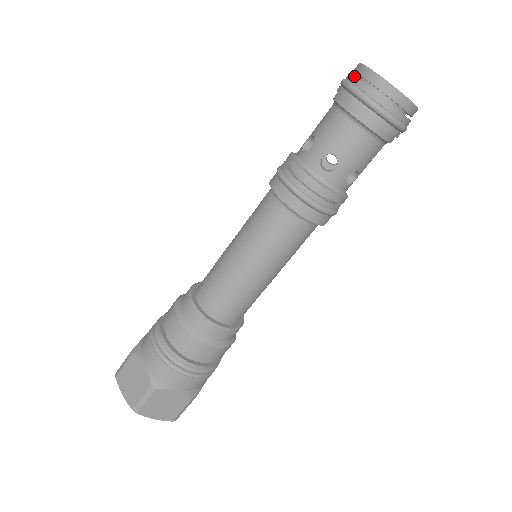
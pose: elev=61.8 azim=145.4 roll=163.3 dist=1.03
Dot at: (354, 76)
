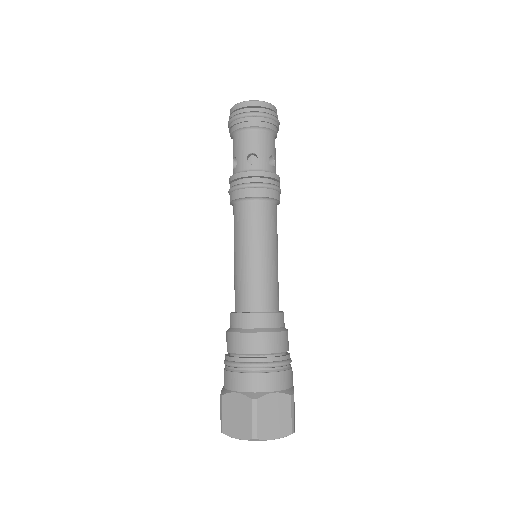
Dot at: (231, 114)
